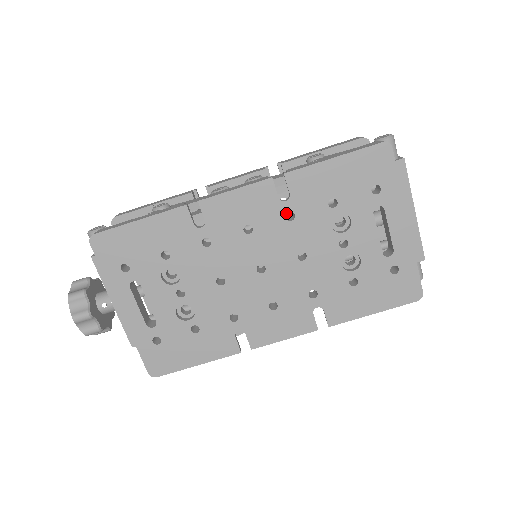
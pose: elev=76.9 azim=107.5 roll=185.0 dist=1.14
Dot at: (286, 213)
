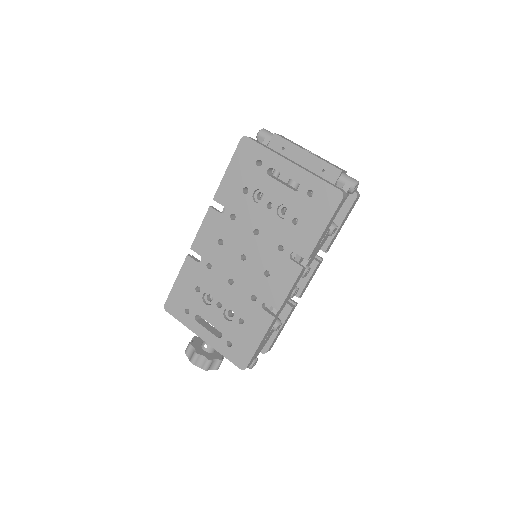
Dot at: (230, 217)
